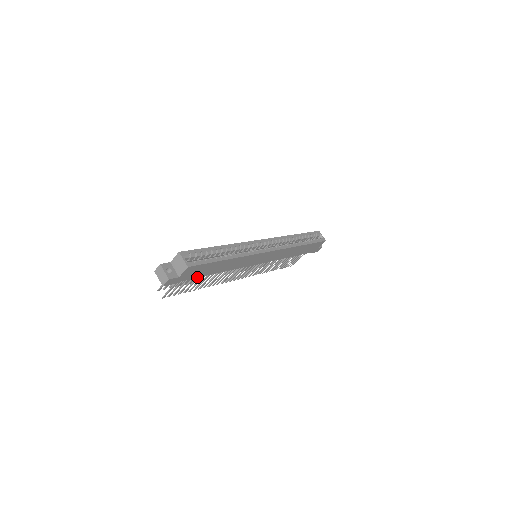
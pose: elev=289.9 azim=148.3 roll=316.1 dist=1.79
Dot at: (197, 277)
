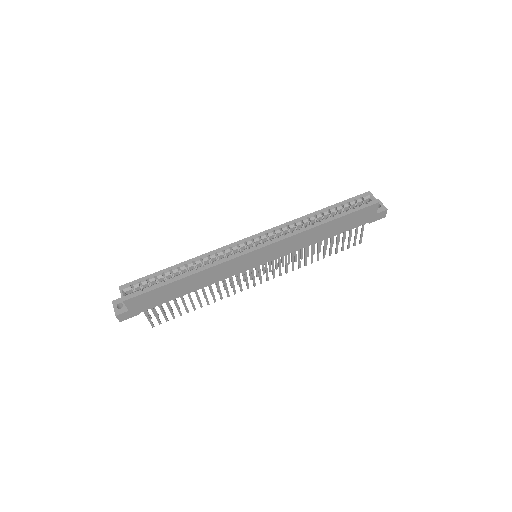
Dot at: occluded
